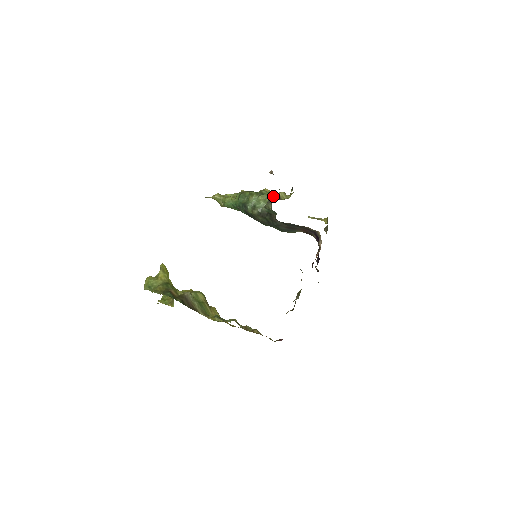
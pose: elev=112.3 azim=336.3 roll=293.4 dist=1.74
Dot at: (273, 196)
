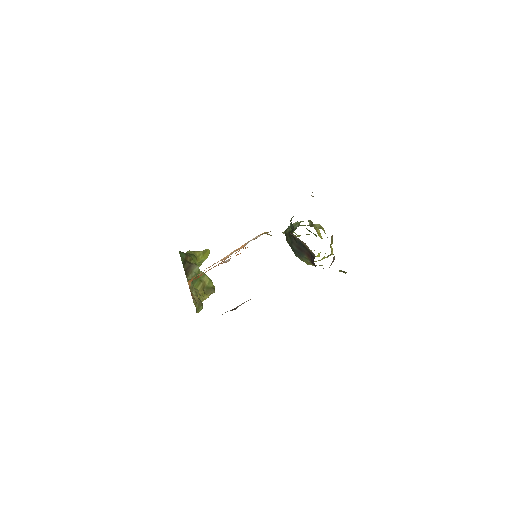
Dot at: occluded
